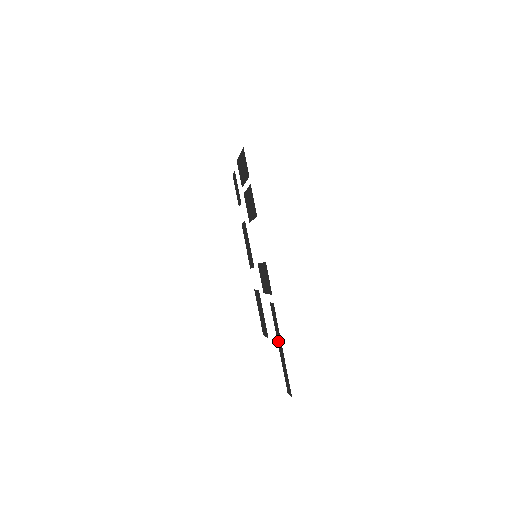
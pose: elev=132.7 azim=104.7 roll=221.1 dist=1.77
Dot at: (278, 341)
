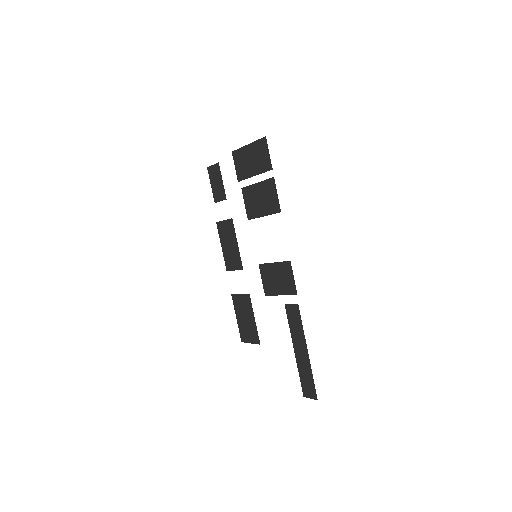
Dot at: (296, 344)
